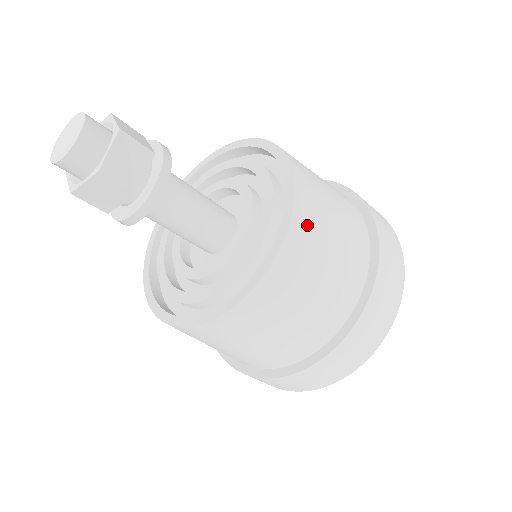
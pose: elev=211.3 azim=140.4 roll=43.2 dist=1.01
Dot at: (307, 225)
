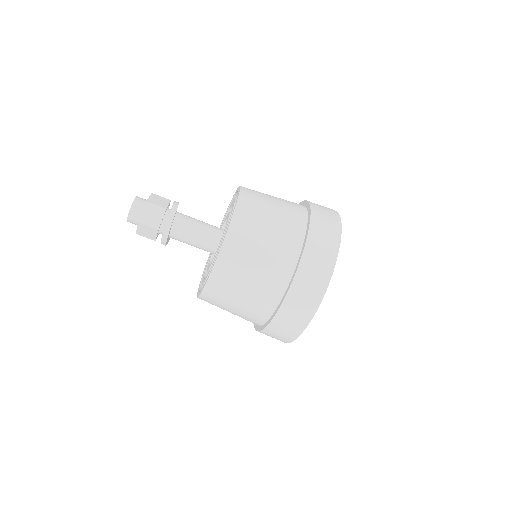
Dot at: (240, 234)
